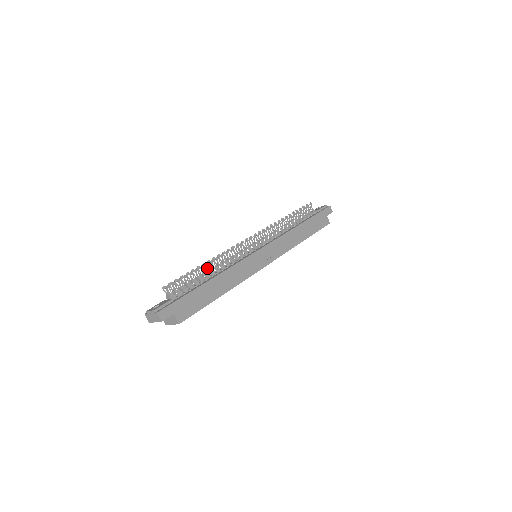
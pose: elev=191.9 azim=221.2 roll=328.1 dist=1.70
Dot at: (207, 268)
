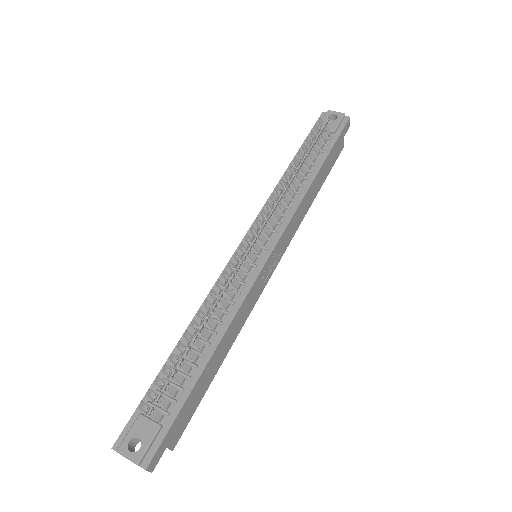
Dot at: (200, 332)
